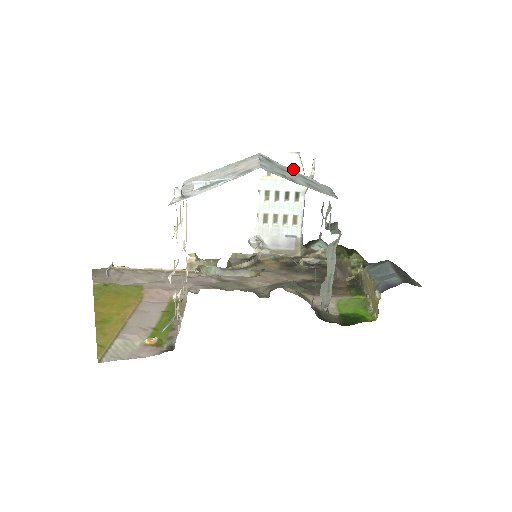
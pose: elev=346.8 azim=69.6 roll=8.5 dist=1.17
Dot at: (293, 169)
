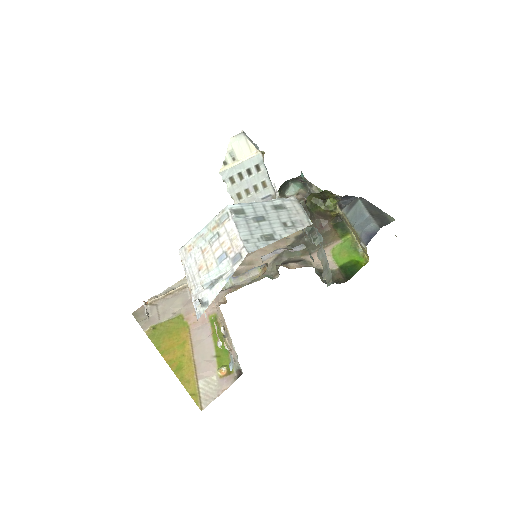
Dot at: (244, 149)
